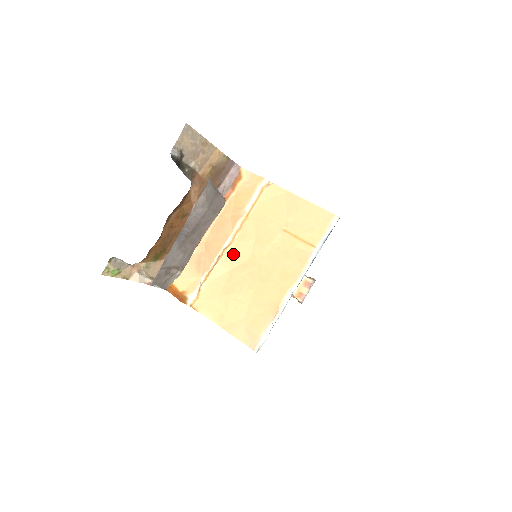
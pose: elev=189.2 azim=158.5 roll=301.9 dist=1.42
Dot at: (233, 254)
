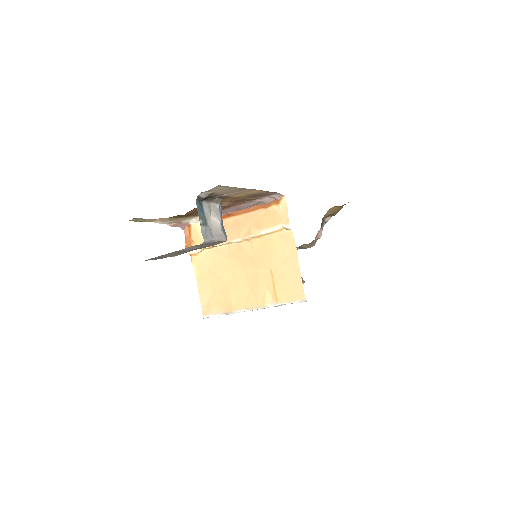
Dot at: (234, 250)
